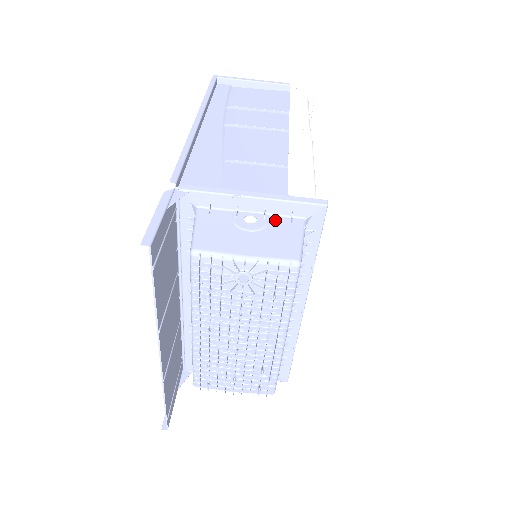
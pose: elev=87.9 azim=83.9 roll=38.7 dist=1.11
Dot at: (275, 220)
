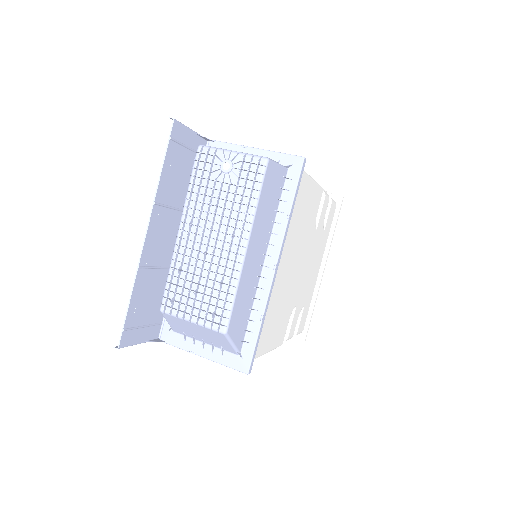
Dot at: occluded
